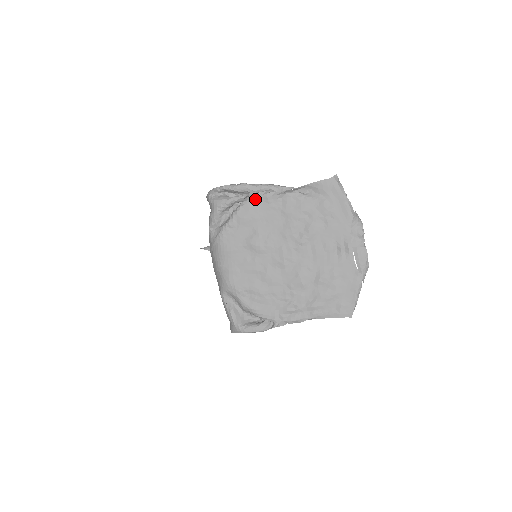
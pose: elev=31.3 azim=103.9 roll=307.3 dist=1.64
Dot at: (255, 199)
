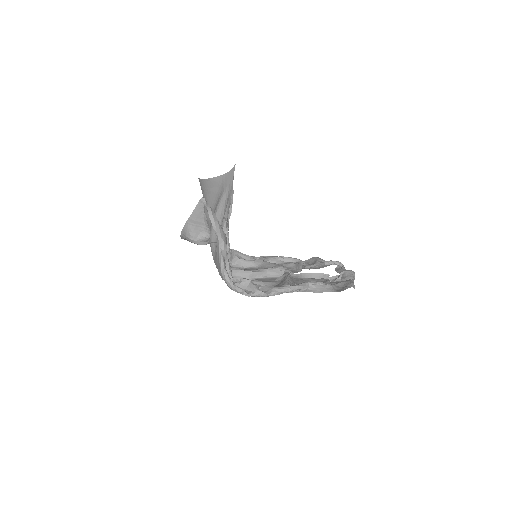
Dot at: occluded
